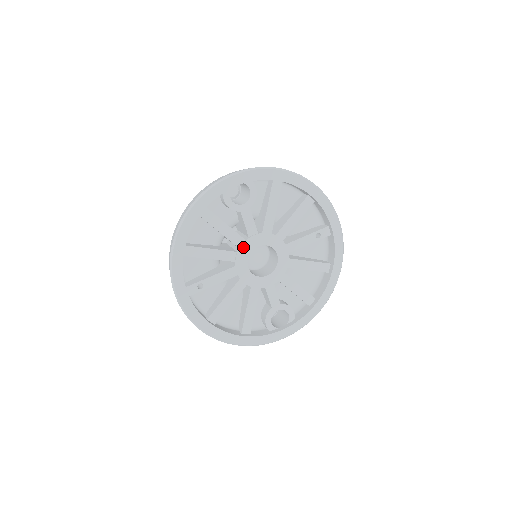
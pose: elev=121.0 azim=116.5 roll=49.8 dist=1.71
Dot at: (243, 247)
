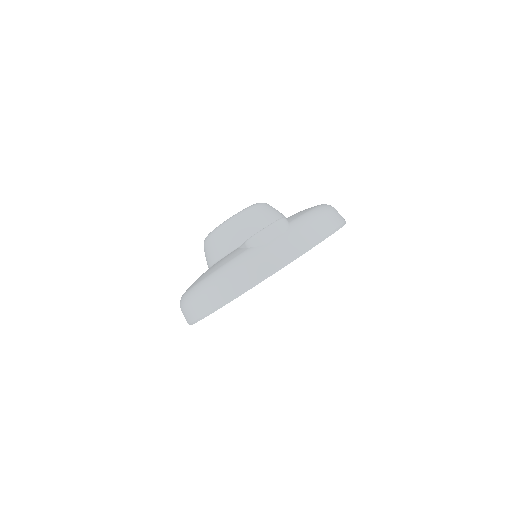
Dot at: occluded
